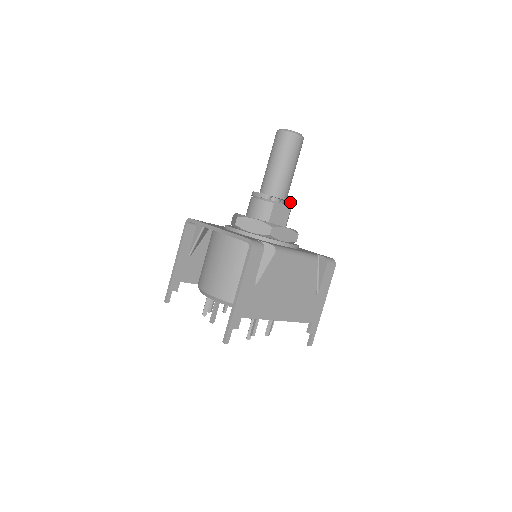
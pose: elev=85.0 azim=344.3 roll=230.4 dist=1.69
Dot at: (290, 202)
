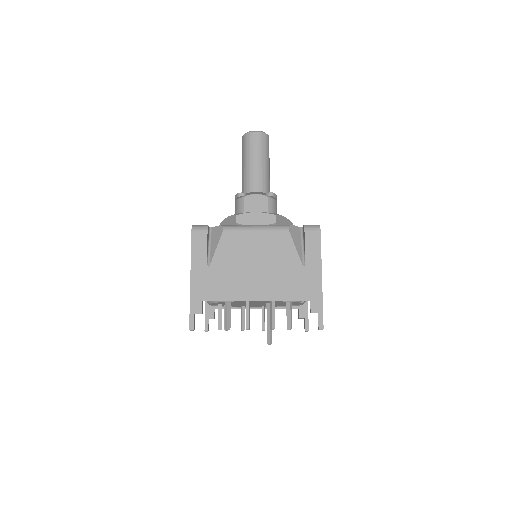
Dot at: (269, 192)
